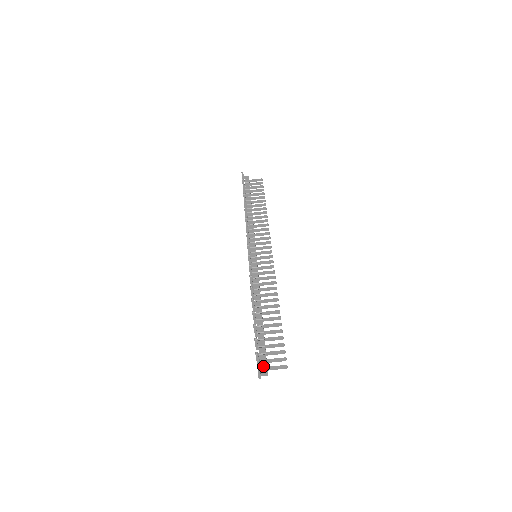
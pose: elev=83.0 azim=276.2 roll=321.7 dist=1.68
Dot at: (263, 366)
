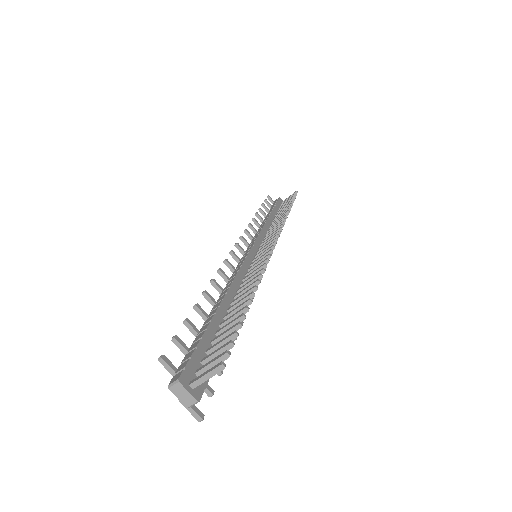
Dot at: (174, 379)
